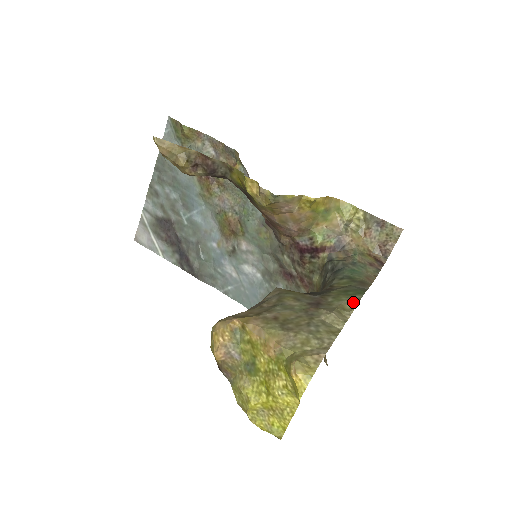
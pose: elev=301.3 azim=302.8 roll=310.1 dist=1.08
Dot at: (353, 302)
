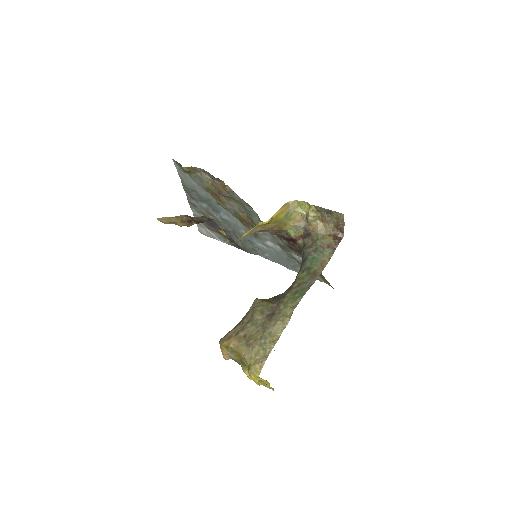
Dot at: (292, 309)
